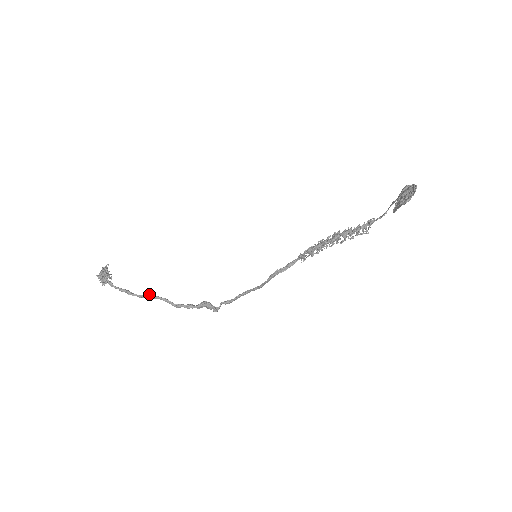
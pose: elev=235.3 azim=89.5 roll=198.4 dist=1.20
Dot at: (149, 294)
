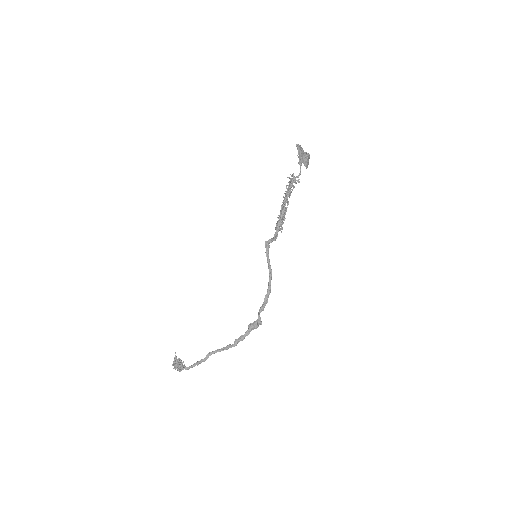
Dot at: (212, 352)
